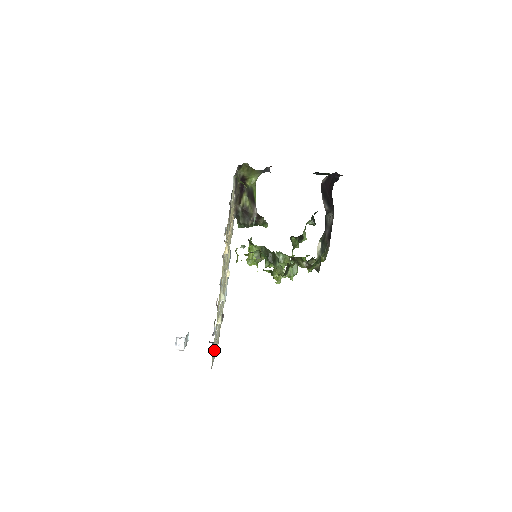
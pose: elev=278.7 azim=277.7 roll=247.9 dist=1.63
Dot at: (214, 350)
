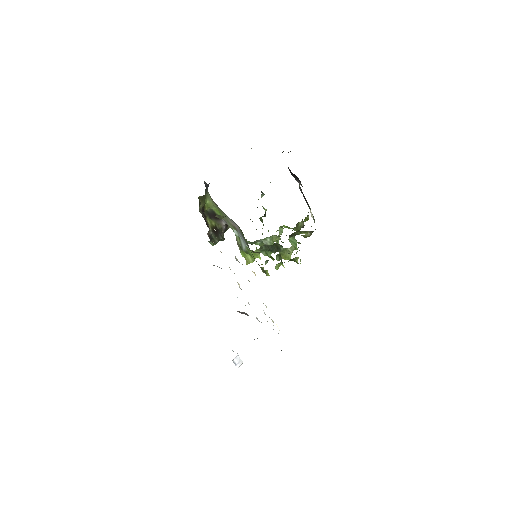
Dot at: occluded
